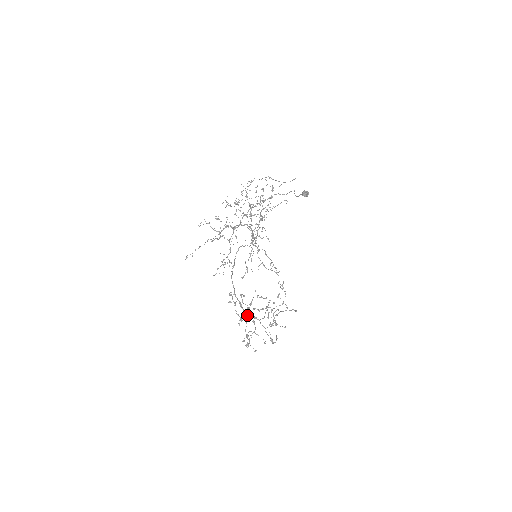
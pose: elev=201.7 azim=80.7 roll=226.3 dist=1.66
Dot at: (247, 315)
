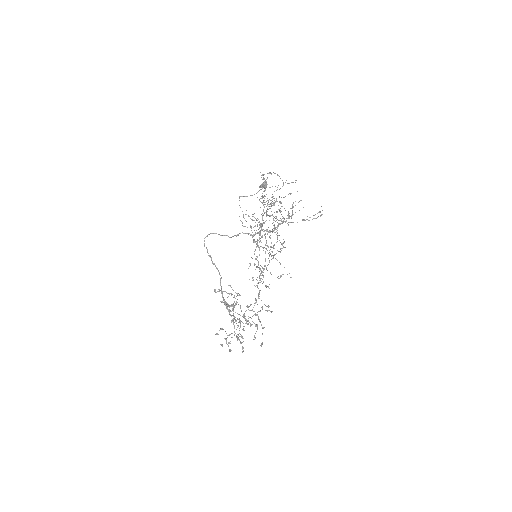
Dot at: (231, 315)
